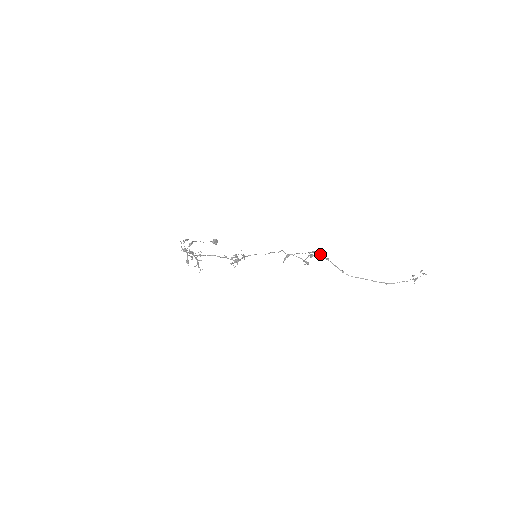
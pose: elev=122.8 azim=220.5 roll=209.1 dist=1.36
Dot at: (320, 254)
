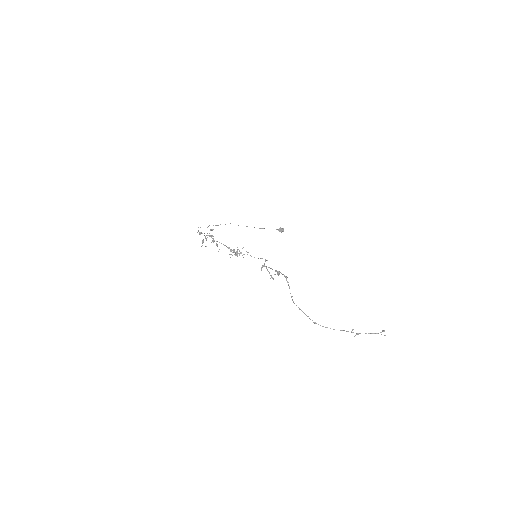
Dot at: (284, 276)
